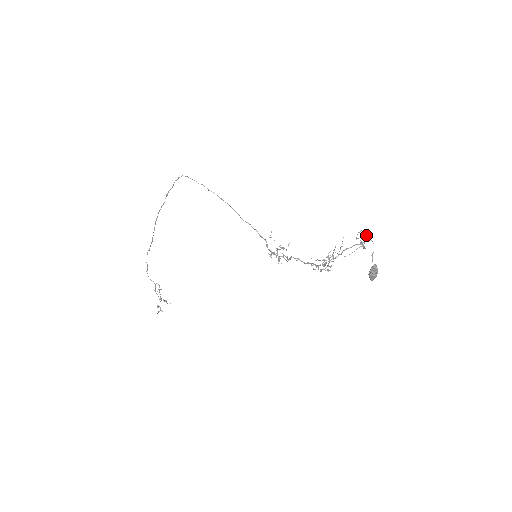
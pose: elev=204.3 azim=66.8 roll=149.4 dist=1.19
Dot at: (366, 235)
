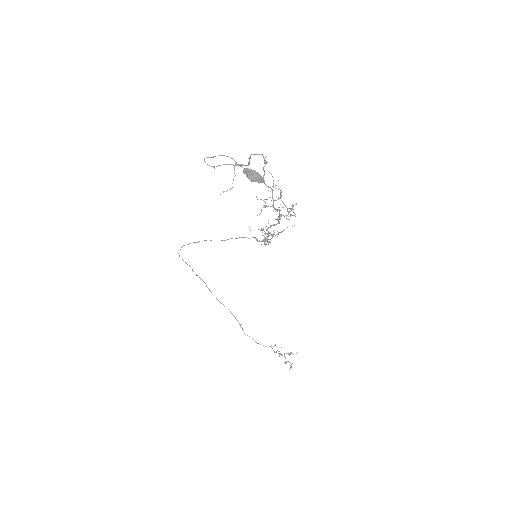
Dot at: (211, 157)
